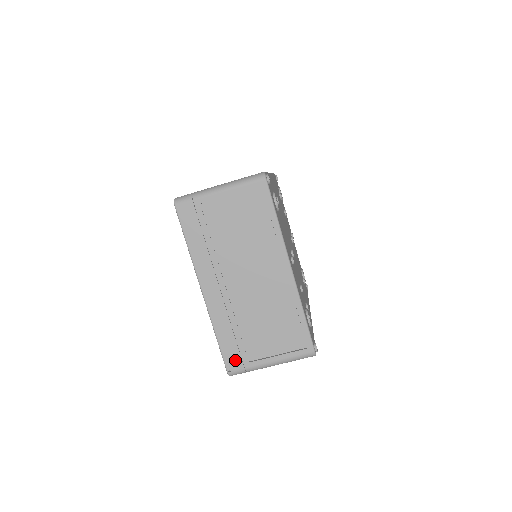
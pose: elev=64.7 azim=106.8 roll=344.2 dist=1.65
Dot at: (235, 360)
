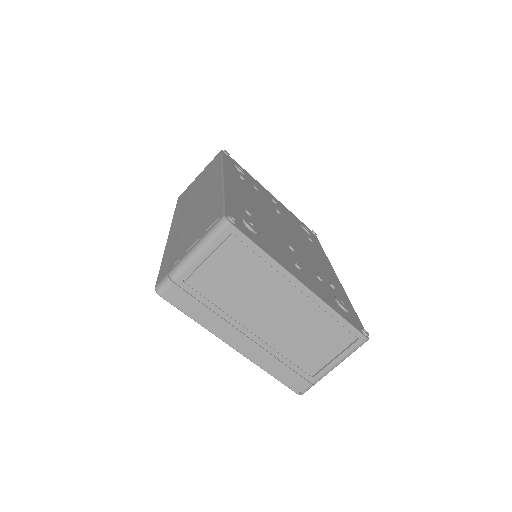
Dot at: (299, 383)
